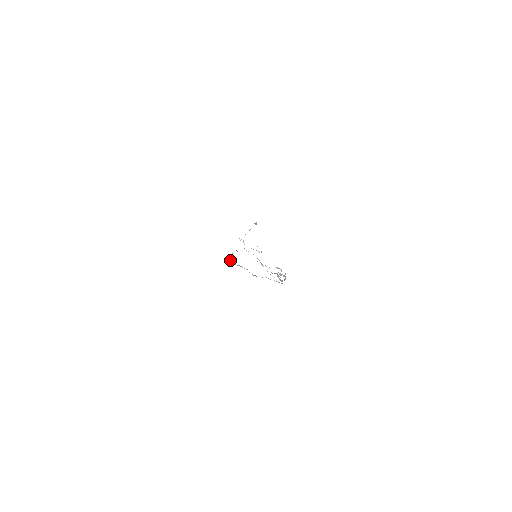
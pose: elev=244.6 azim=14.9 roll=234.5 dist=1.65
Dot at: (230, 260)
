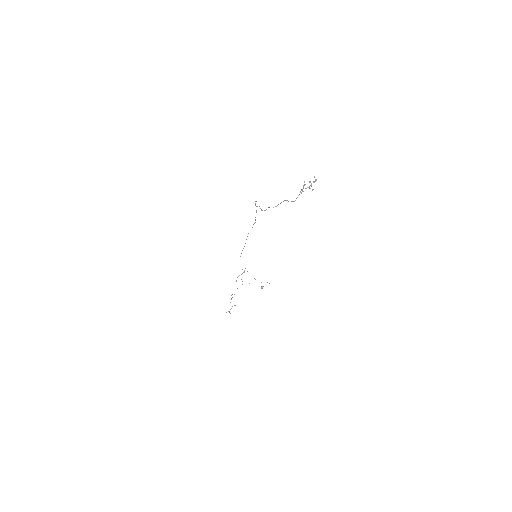
Dot at: (256, 201)
